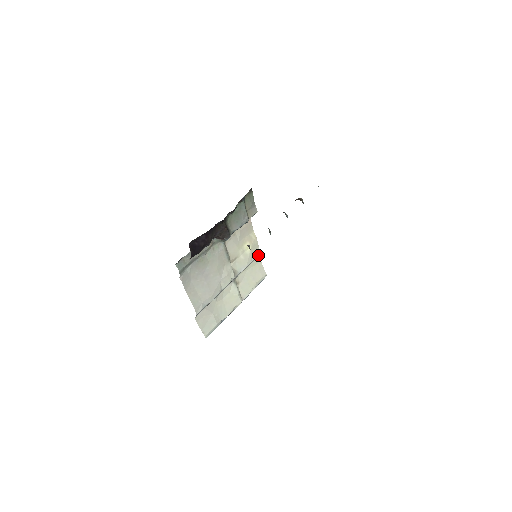
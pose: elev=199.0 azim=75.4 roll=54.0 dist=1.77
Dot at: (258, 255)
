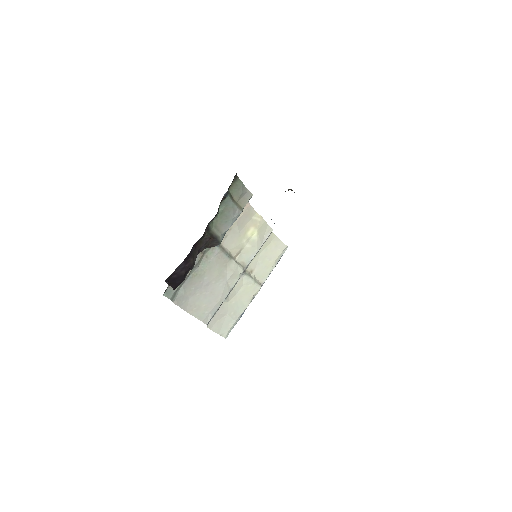
Dot at: (270, 233)
